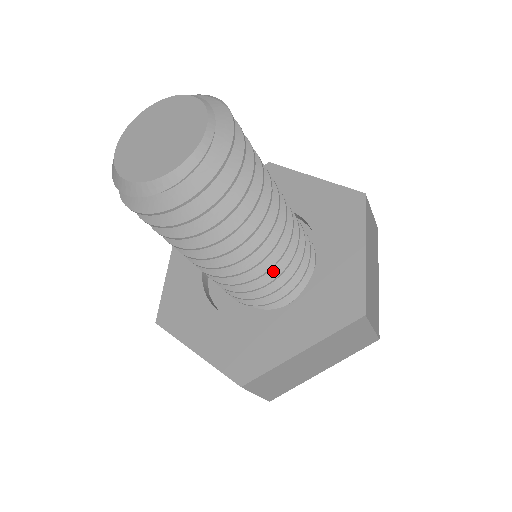
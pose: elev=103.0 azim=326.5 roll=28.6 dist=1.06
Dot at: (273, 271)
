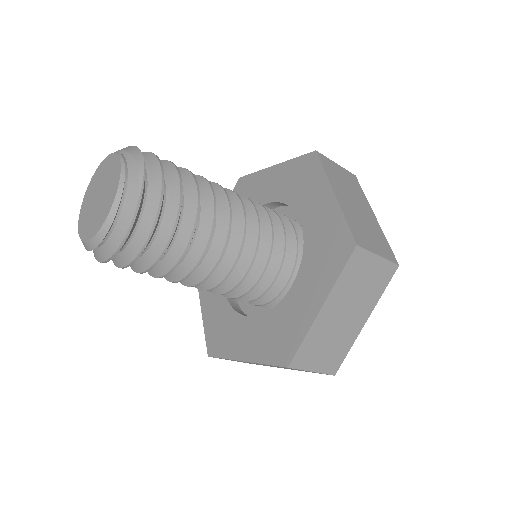
Dot at: (236, 291)
